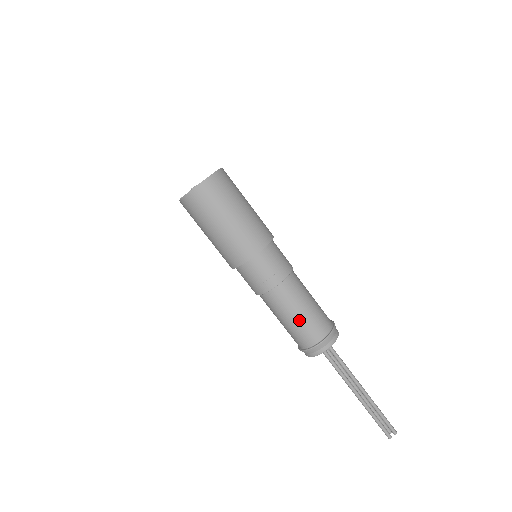
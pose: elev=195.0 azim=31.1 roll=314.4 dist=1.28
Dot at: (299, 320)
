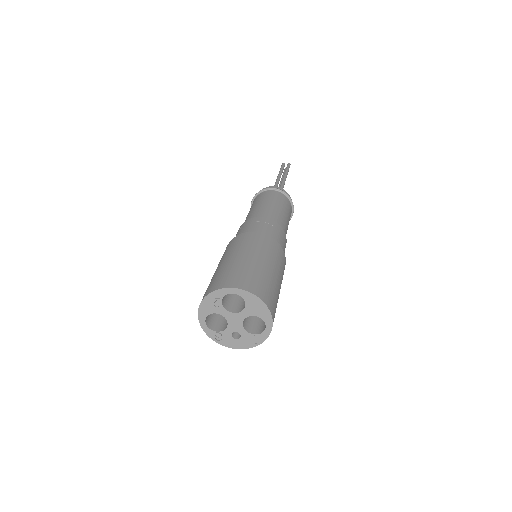
Dot at: occluded
